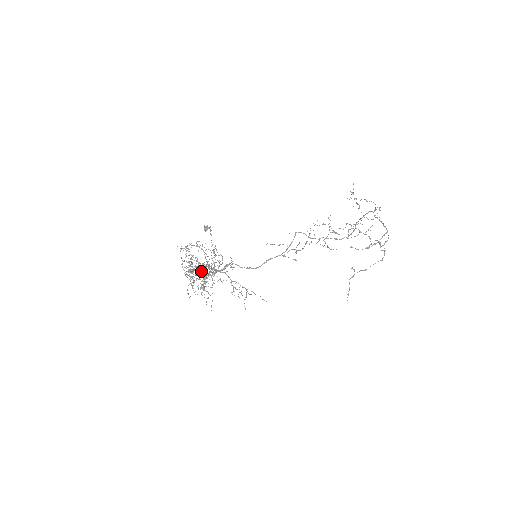
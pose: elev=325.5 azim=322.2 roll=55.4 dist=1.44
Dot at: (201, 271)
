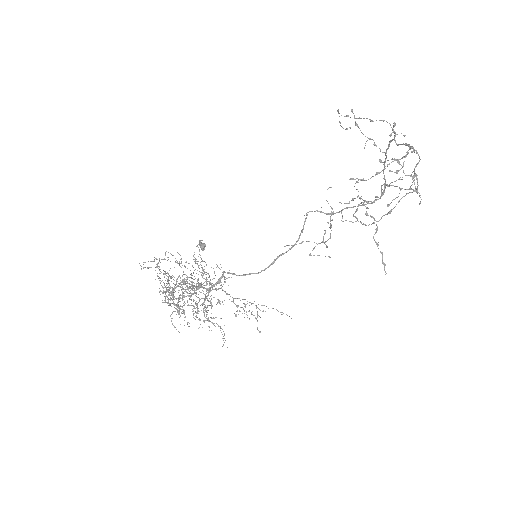
Dot at: occluded
